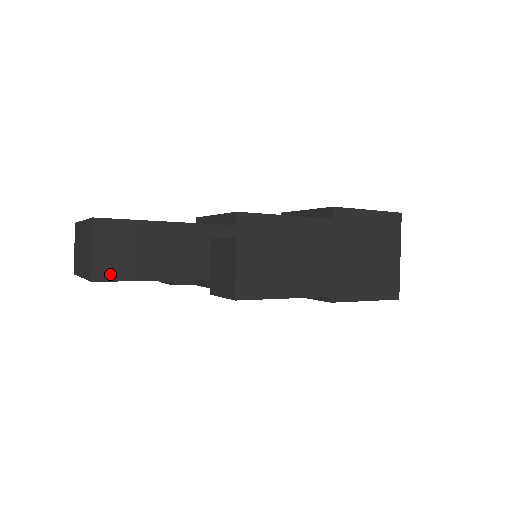
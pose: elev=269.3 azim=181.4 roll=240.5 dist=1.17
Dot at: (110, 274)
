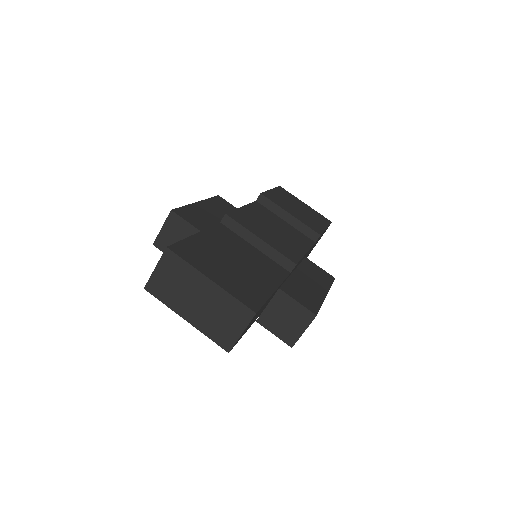
Dot at: occluded
